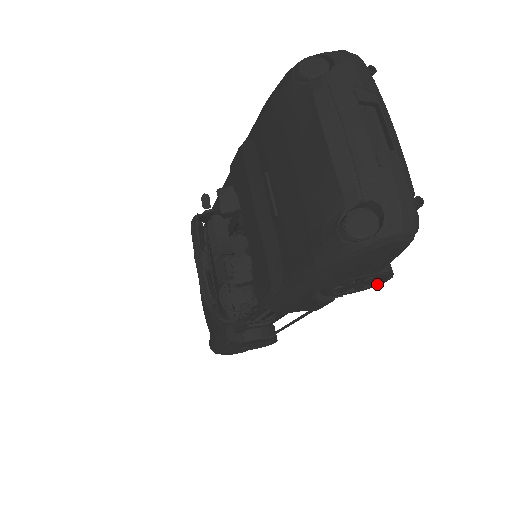
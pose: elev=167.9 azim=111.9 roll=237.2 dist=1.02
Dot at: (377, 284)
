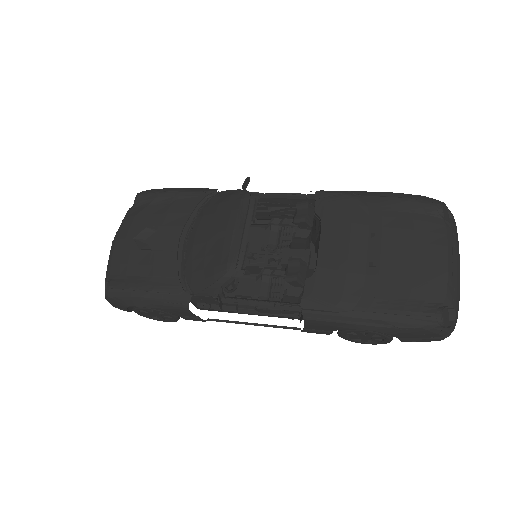
Dot at: (361, 342)
